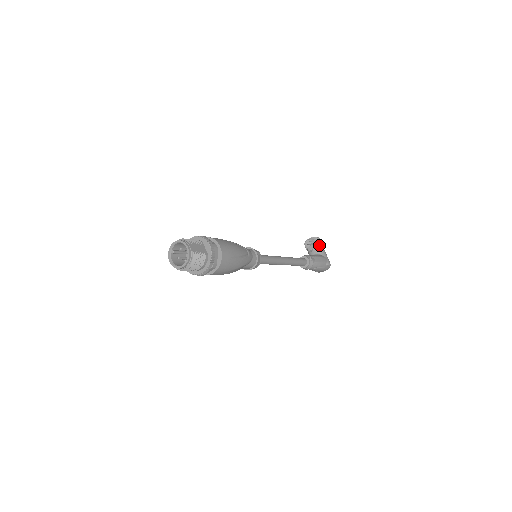
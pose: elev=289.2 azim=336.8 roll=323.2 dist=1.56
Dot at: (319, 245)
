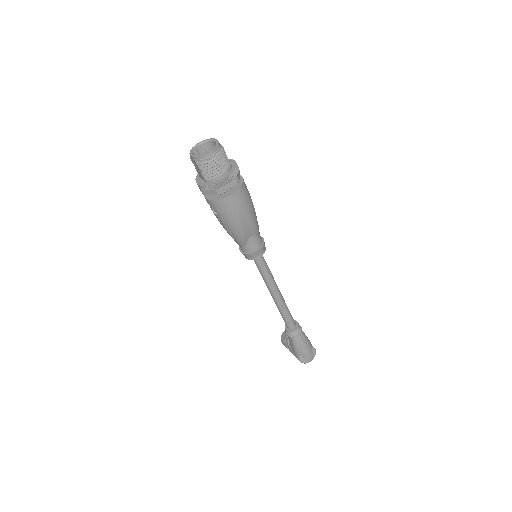
Dot at: occluded
